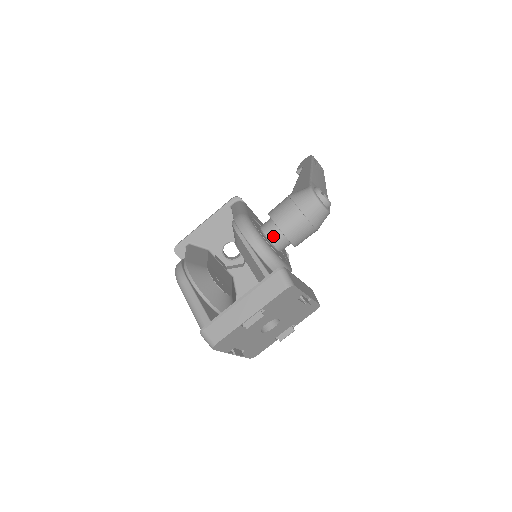
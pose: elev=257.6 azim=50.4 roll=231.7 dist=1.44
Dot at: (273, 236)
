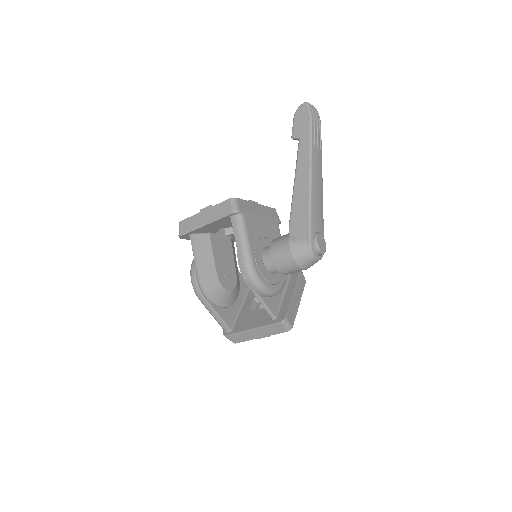
Dot at: (274, 272)
